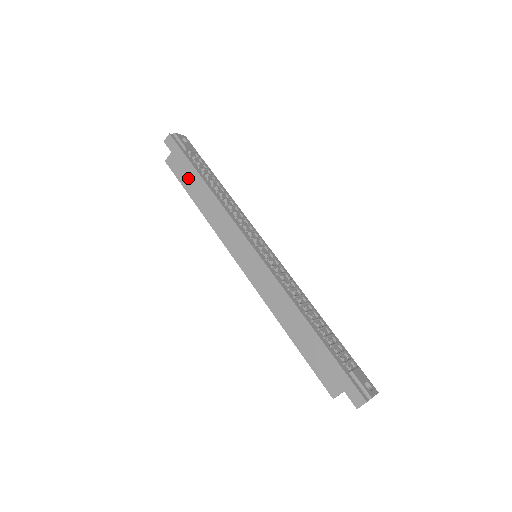
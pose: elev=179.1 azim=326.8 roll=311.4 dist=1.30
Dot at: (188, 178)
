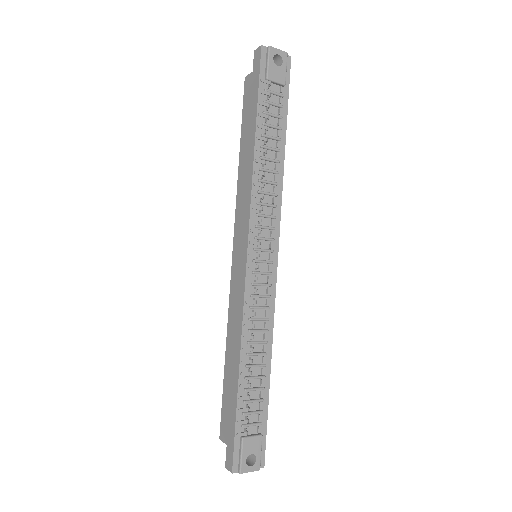
Dot at: (248, 118)
